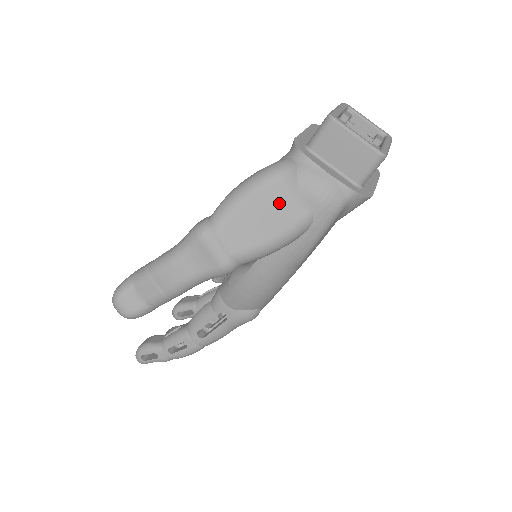
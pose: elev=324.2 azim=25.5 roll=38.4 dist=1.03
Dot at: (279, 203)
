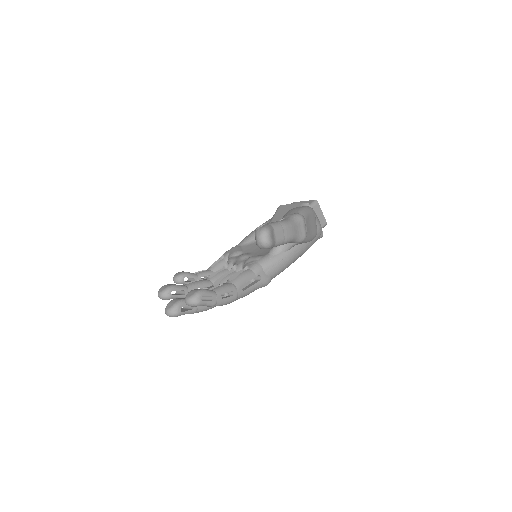
Dot at: (314, 221)
